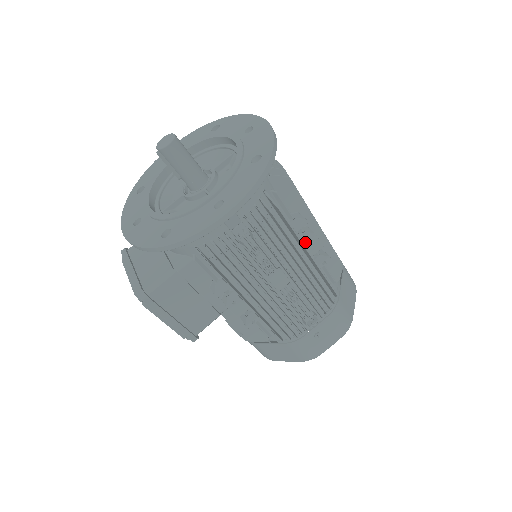
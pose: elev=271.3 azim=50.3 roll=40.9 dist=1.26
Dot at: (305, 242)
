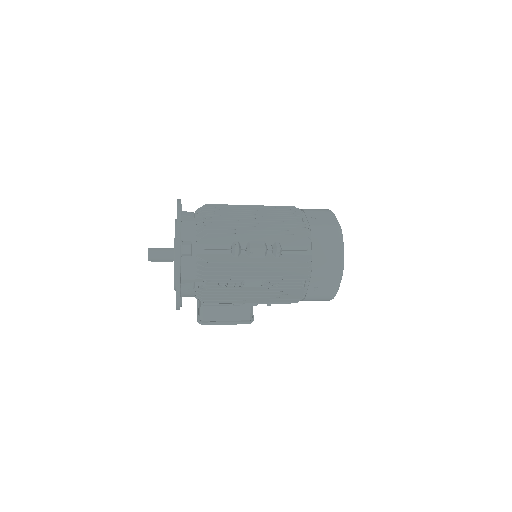
Dot at: (250, 255)
